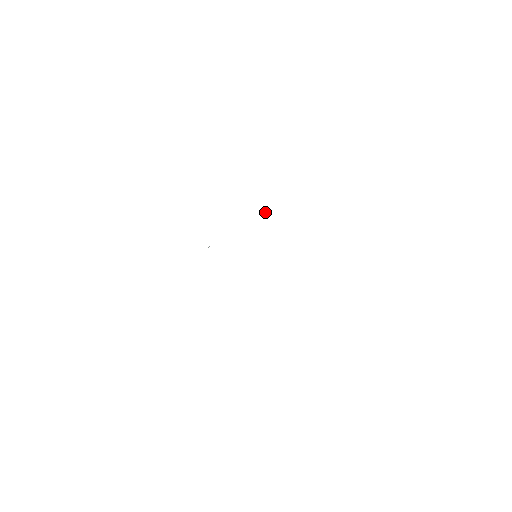
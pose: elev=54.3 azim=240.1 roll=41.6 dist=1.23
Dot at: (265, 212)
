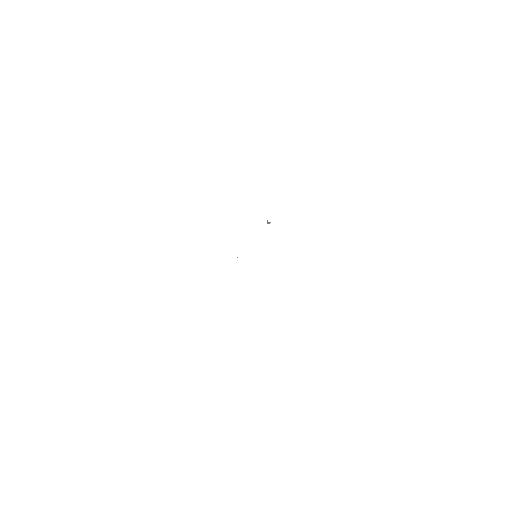
Dot at: (267, 223)
